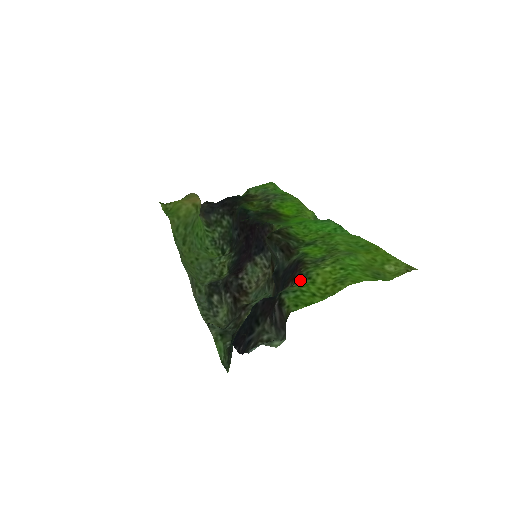
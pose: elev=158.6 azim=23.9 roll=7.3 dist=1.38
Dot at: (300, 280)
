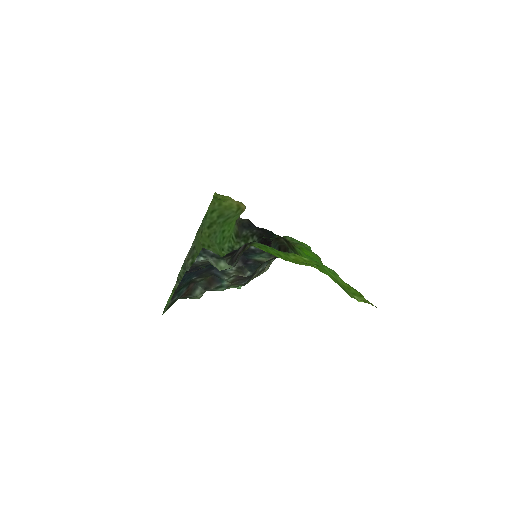
Dot at: occluded
